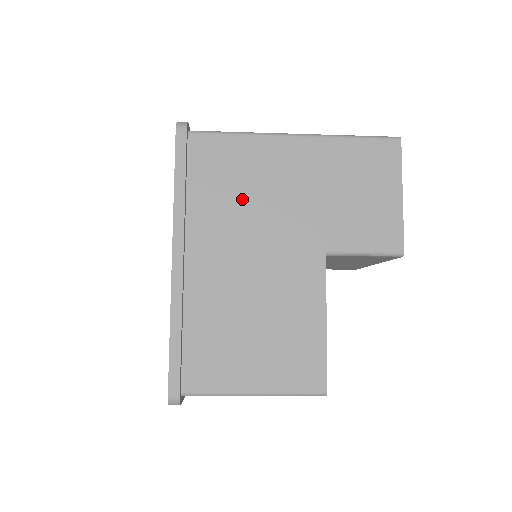
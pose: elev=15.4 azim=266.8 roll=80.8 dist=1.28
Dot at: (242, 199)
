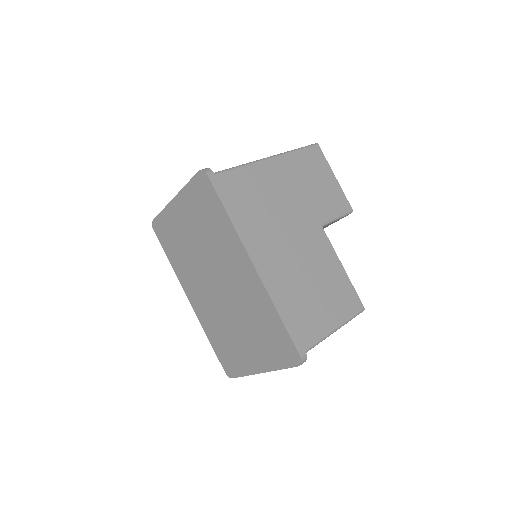
Dot at: (265, 210)
